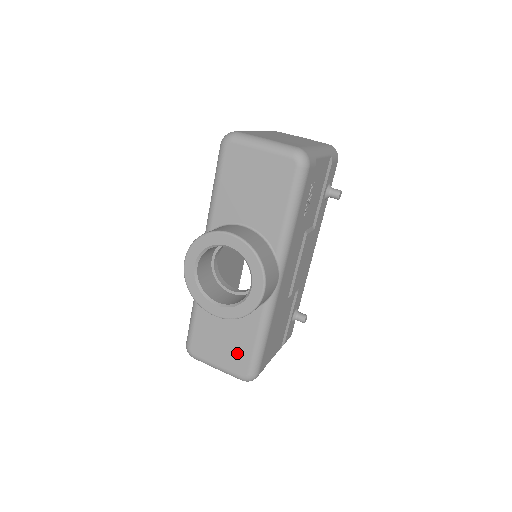
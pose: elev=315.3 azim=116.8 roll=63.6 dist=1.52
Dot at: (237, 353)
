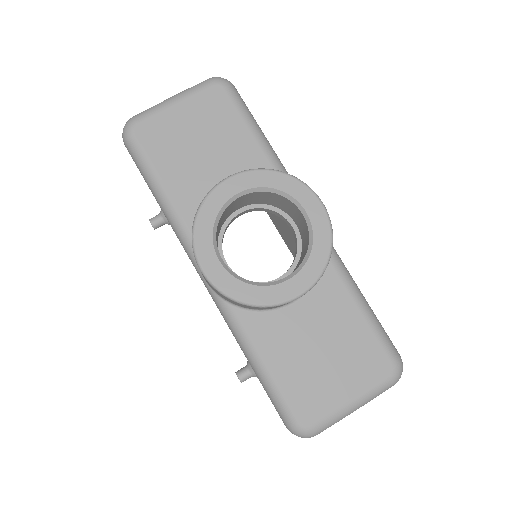
Dot at: (356, 350)
